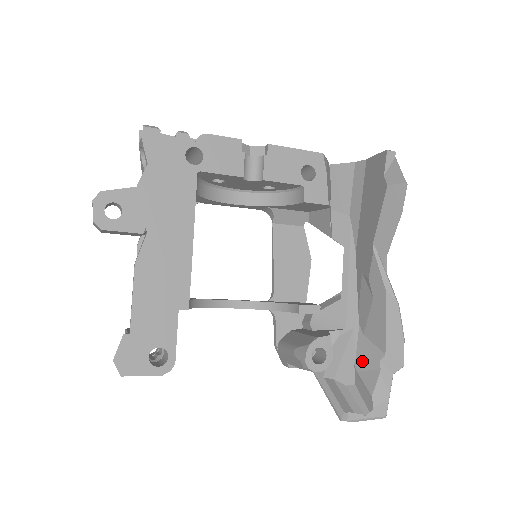
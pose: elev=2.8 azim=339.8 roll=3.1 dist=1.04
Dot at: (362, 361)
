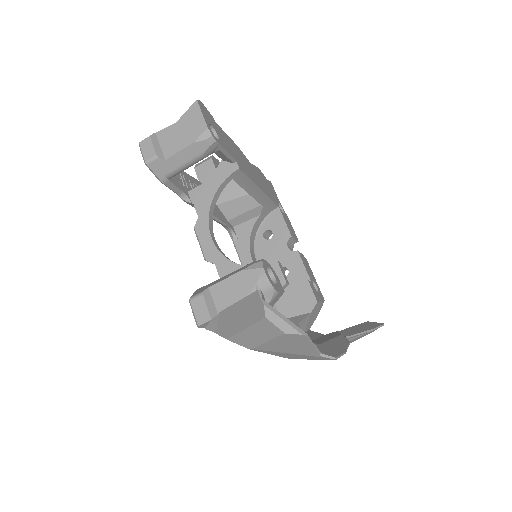
Dot at: occluded
